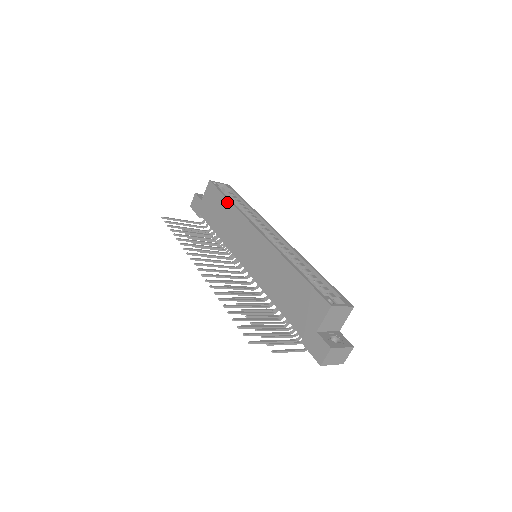
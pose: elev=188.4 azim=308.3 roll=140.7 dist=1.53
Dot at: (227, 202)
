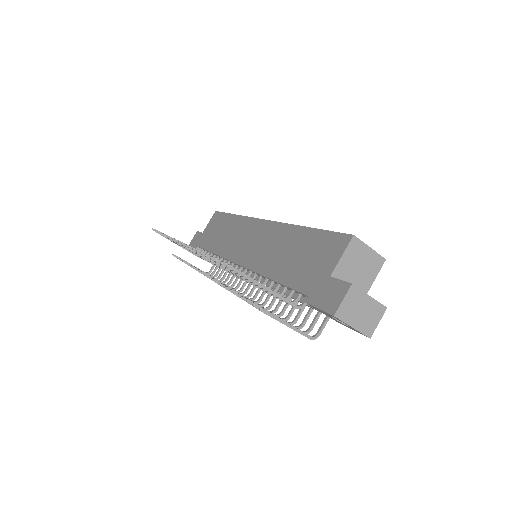
Dot at: (231, 216)
